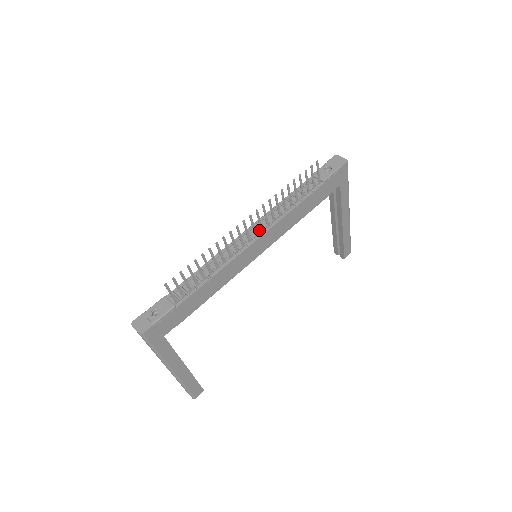
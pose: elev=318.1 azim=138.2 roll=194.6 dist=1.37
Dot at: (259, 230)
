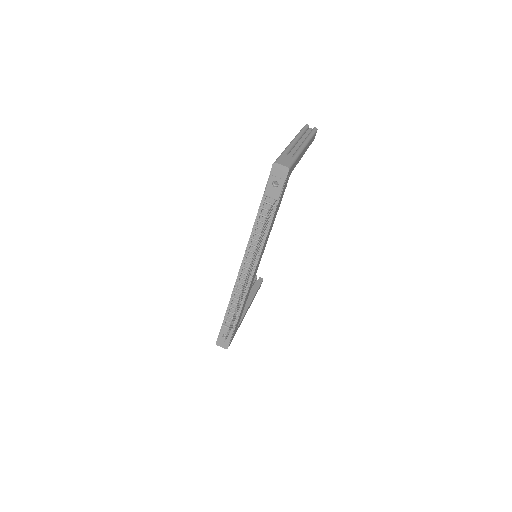
Dot at: occluded
